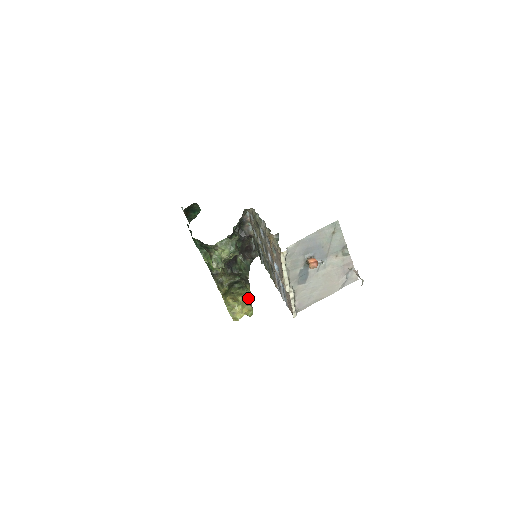
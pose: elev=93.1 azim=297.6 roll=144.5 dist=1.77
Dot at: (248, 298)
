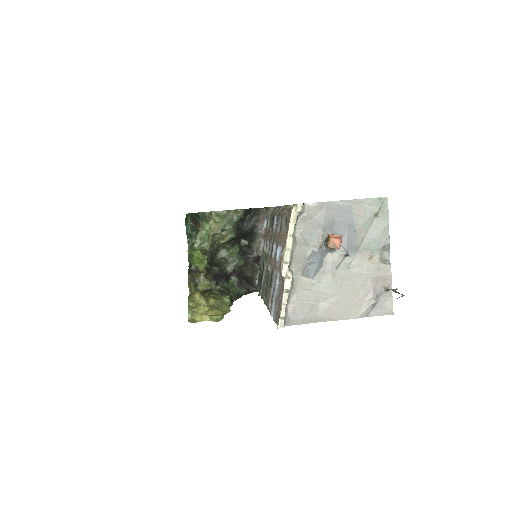
Dot at: (223, 307)
